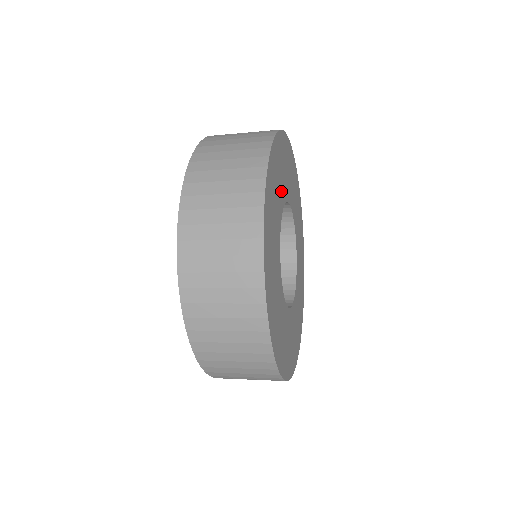
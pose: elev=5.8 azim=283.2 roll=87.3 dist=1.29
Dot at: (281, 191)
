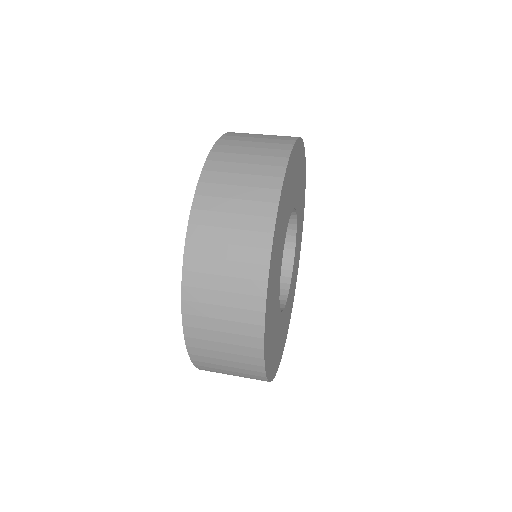
Dot at: (295, 191)
